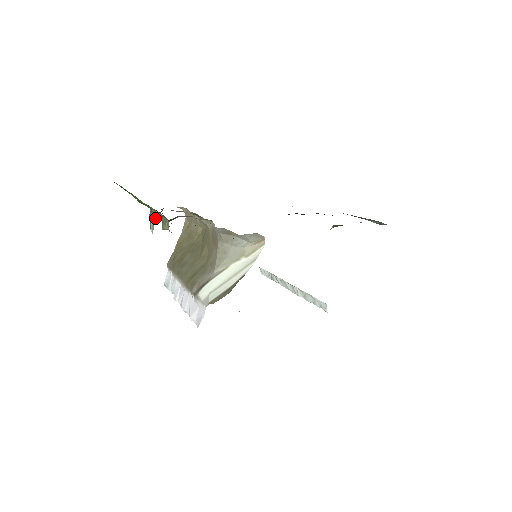
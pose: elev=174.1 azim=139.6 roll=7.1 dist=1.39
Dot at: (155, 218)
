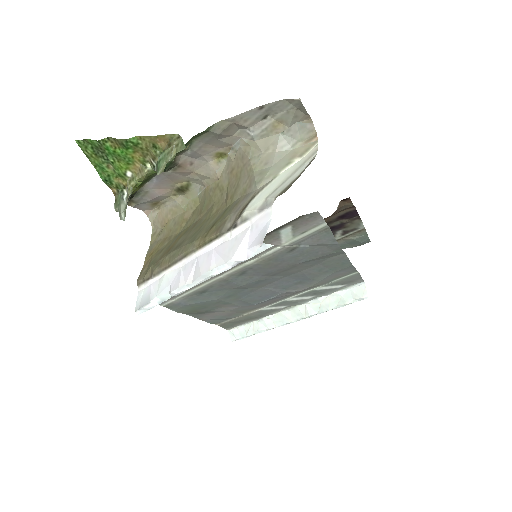
Dot at: (131, 192)
